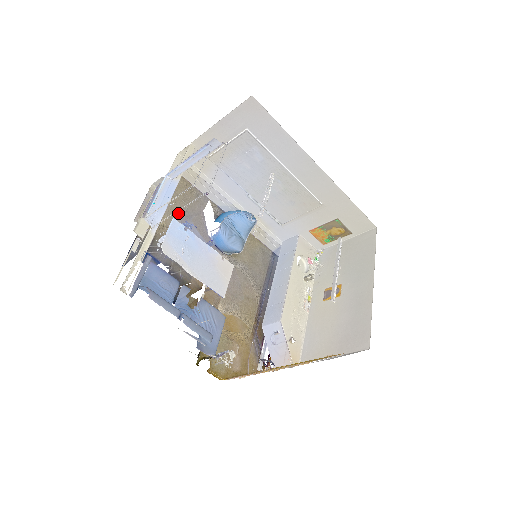
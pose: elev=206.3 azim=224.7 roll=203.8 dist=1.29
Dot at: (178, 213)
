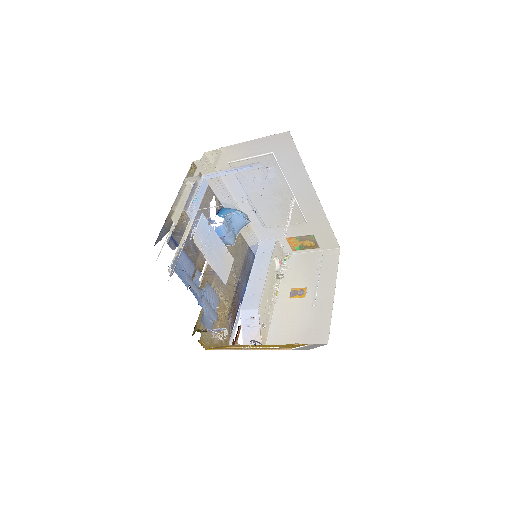
Dot at: occluded
